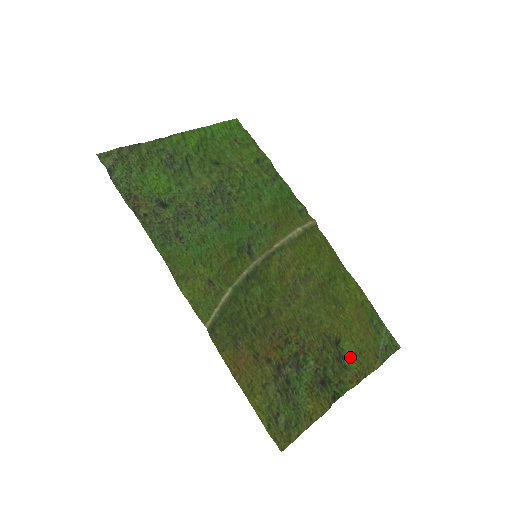
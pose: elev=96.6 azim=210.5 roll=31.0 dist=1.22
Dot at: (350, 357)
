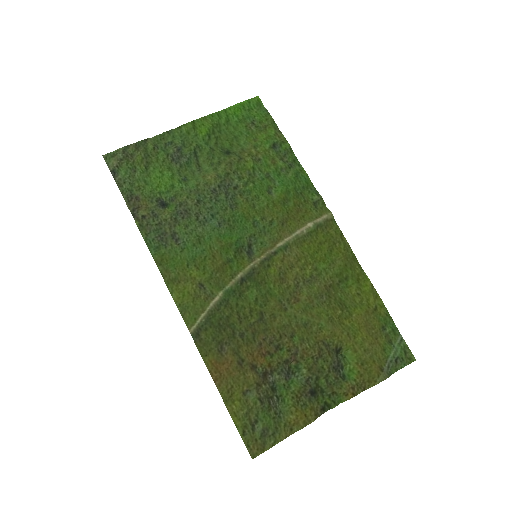
Dot at: (350, 367)
